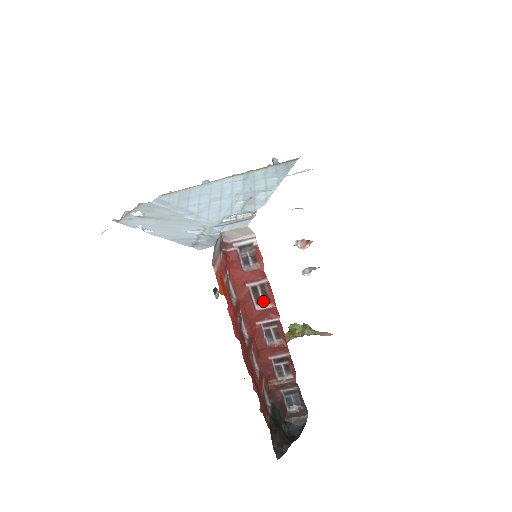
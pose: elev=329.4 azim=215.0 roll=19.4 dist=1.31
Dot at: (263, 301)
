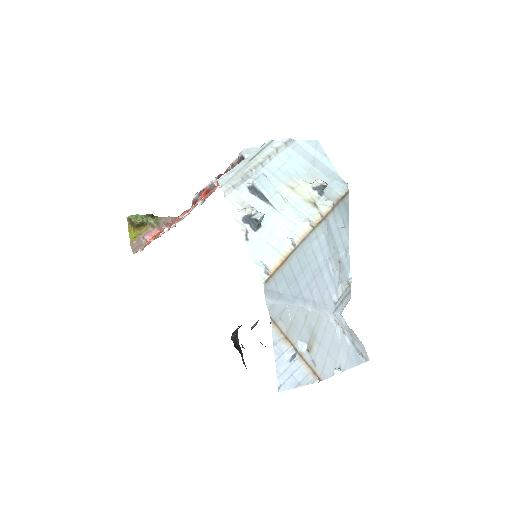
Dot at: occluded
